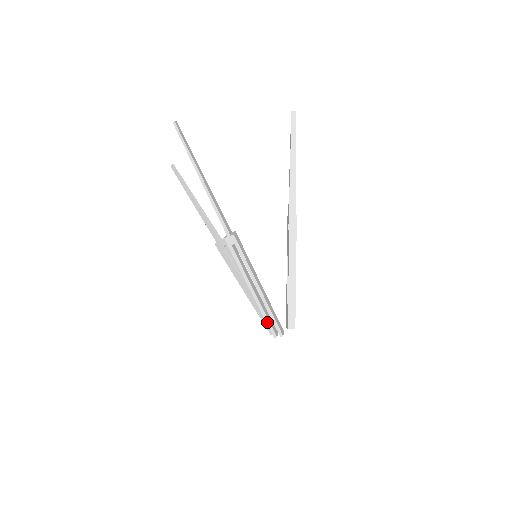
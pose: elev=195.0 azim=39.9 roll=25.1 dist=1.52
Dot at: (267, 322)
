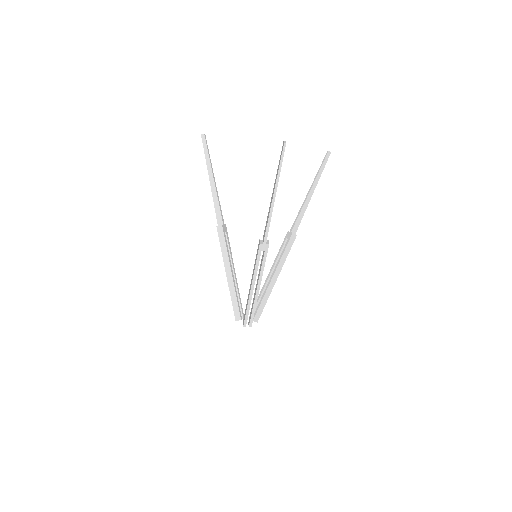
Dot at: (247, 314)
